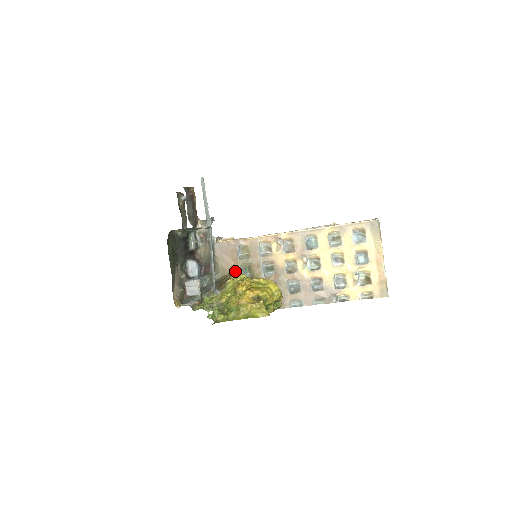
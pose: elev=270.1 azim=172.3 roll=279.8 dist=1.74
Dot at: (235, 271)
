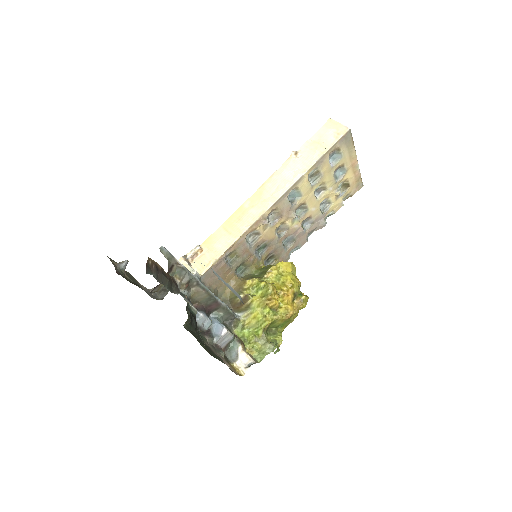
Dot at: (233, 279)
